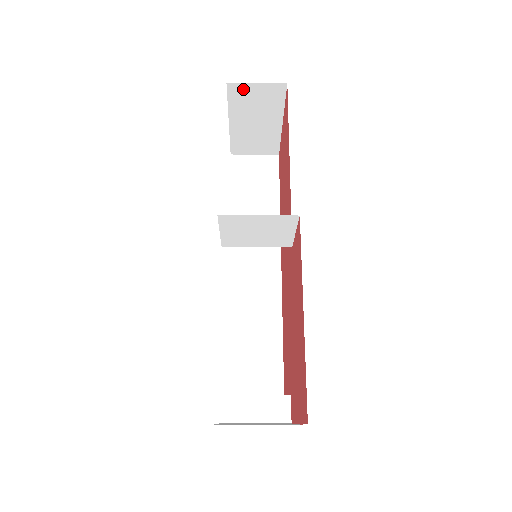
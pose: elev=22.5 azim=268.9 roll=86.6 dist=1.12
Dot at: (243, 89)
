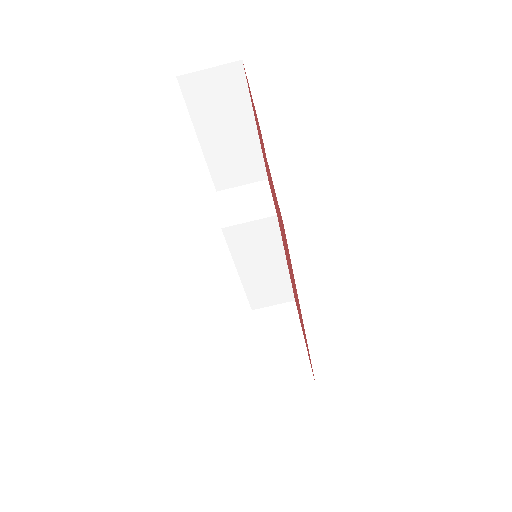
Dot at: (265, 313)
